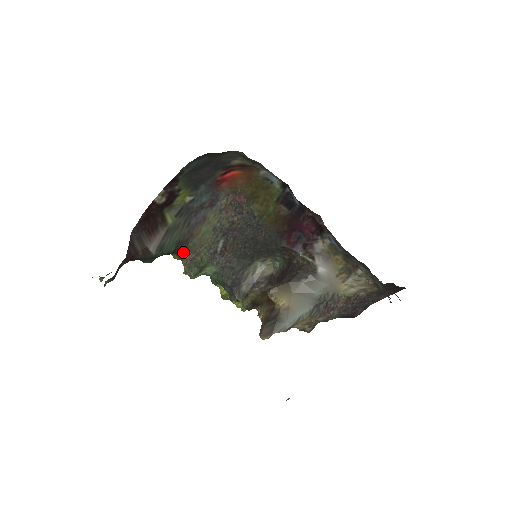
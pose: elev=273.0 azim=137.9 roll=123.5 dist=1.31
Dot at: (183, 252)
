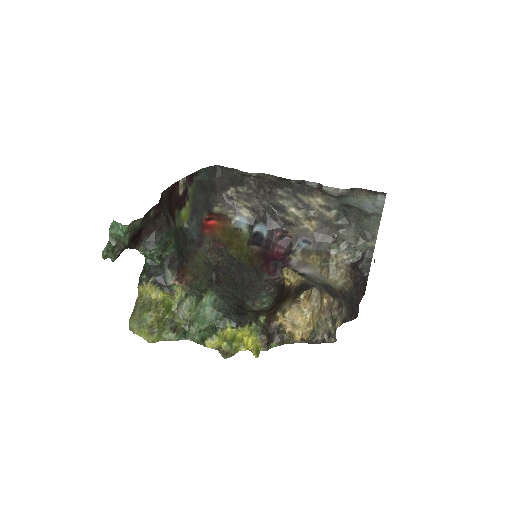
Dot at: (183, 271)
